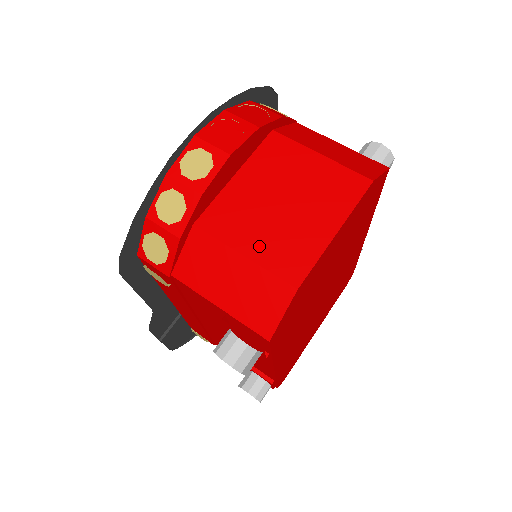
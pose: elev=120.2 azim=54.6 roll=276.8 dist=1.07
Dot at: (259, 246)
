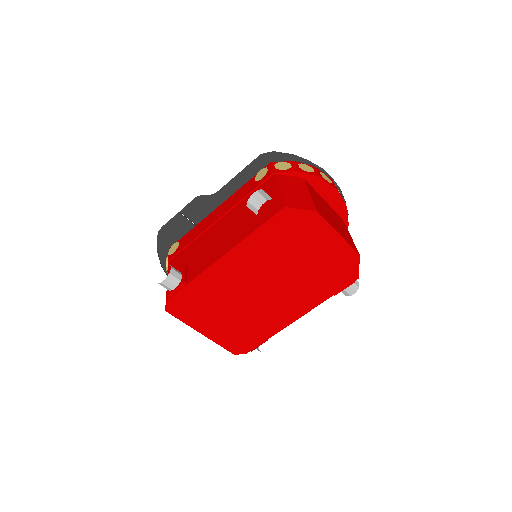
Dot at: (316, 201)
